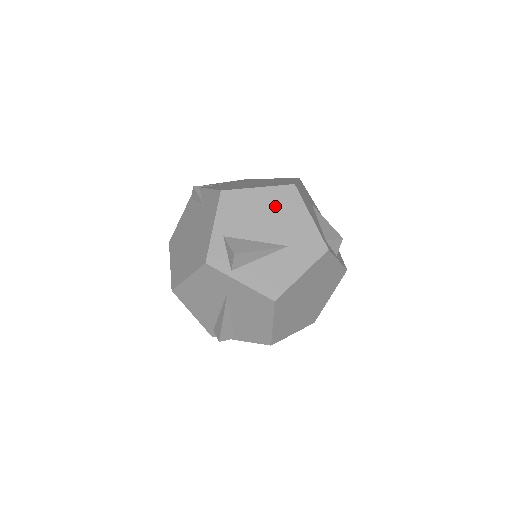
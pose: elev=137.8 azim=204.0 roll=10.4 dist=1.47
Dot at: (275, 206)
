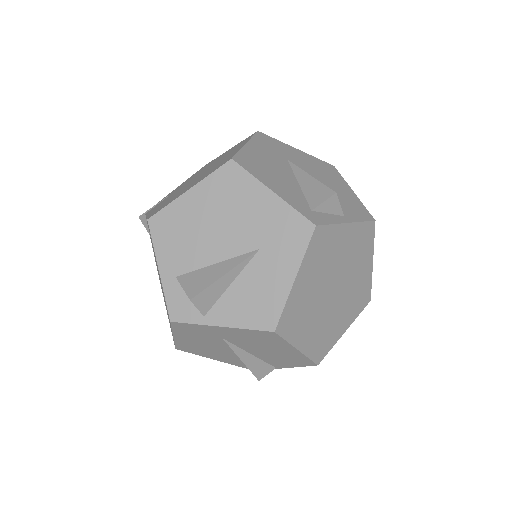
Dot at: (220, 203)
